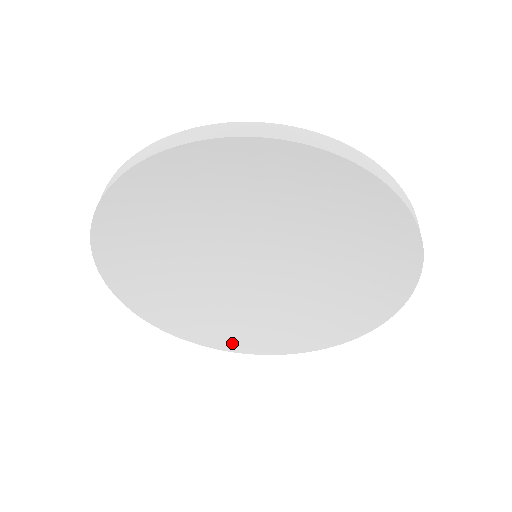
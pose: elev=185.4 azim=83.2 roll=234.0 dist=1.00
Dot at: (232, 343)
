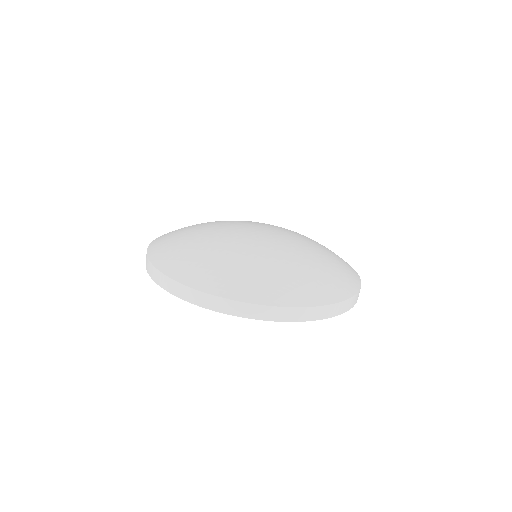
Dot at: occluded
